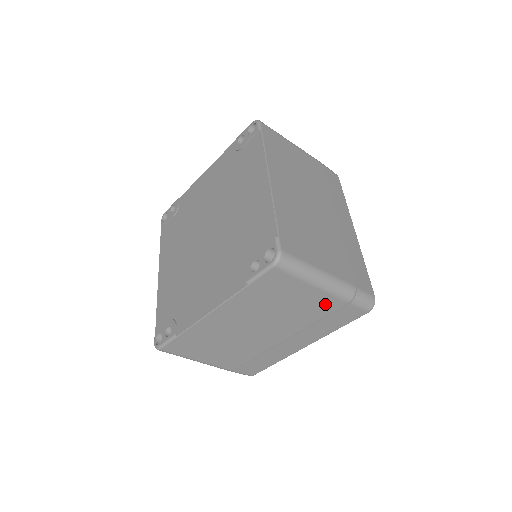
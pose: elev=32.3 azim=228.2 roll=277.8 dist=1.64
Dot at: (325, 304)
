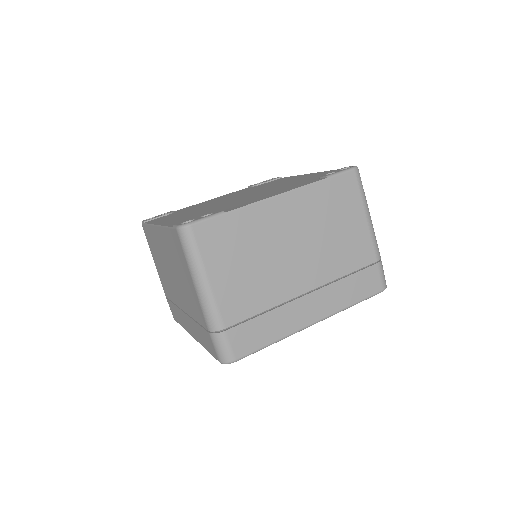
Dot at: (362, 250)
